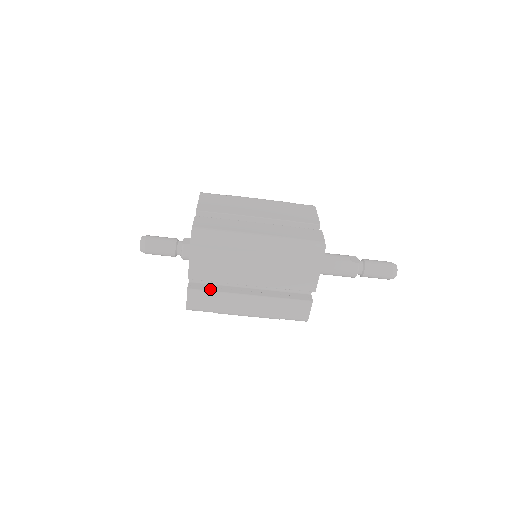
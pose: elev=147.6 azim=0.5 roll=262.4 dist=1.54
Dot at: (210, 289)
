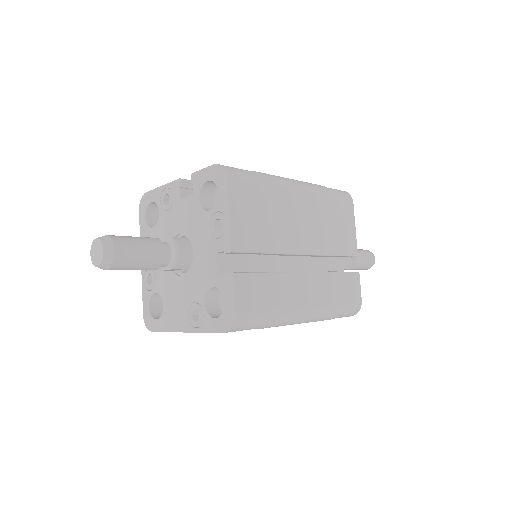
Dot at: (258, 272)
